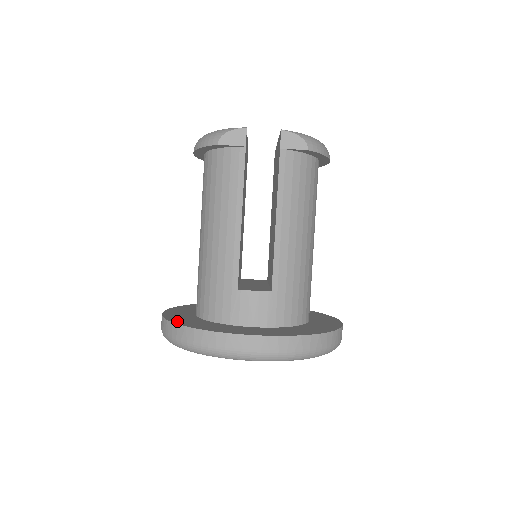
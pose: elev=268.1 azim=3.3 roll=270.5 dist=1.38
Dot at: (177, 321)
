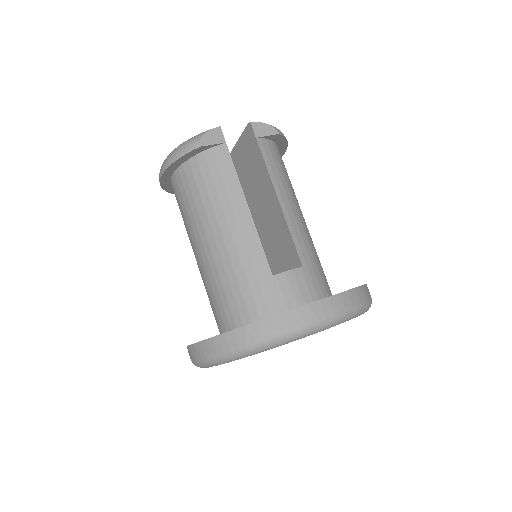
Dot at: occluded
